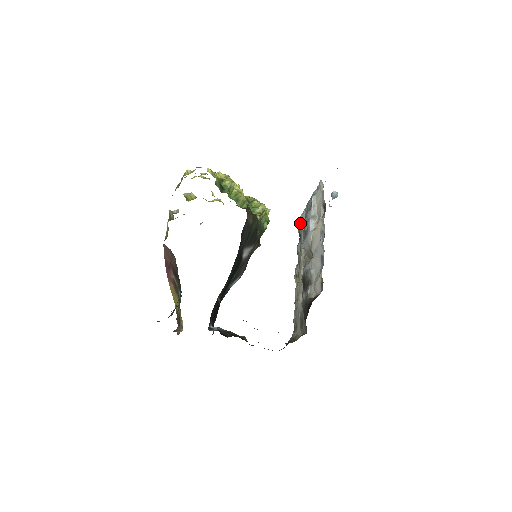
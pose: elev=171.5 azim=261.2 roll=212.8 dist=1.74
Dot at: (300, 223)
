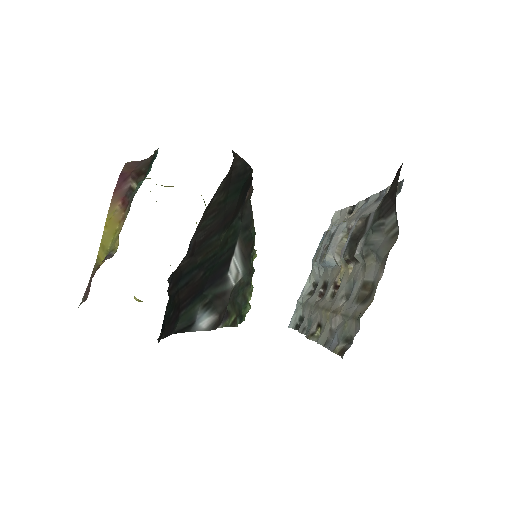
Dot at: (297, 311)
